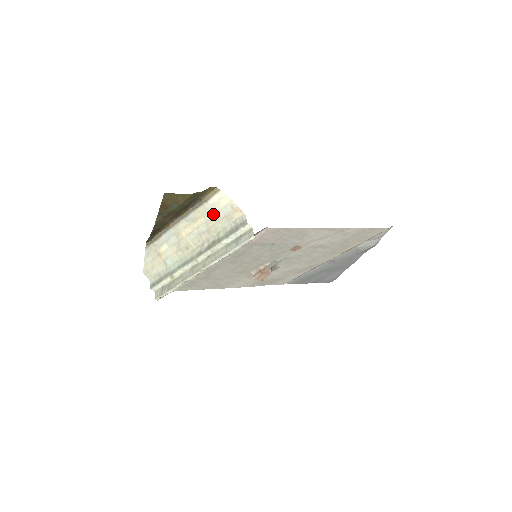
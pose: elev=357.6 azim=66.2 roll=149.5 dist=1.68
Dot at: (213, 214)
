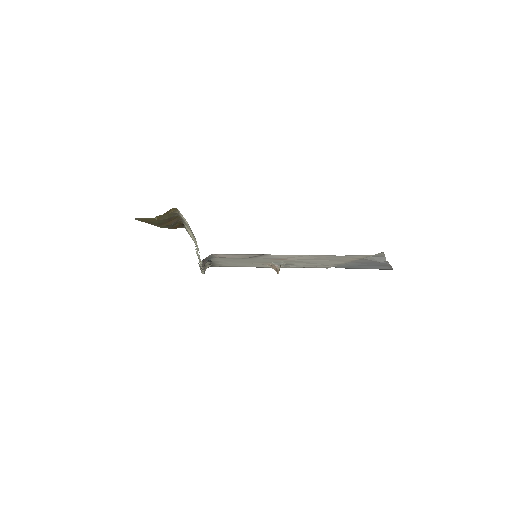
Dot at: (189, 227)
